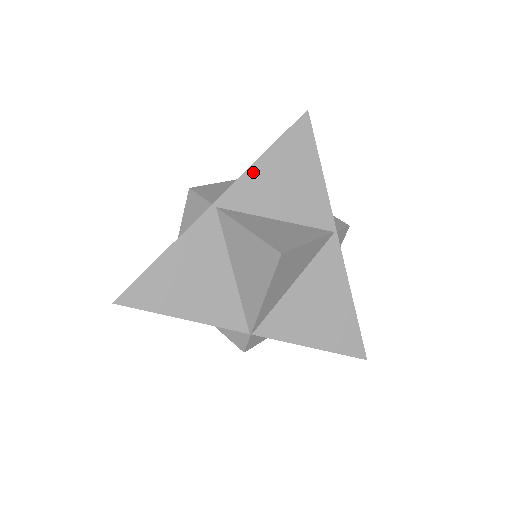
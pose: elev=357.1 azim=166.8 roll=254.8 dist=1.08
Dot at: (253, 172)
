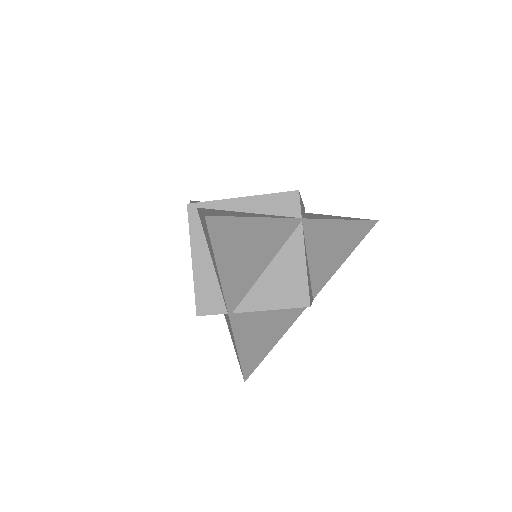
Dot at: (225, 280)
